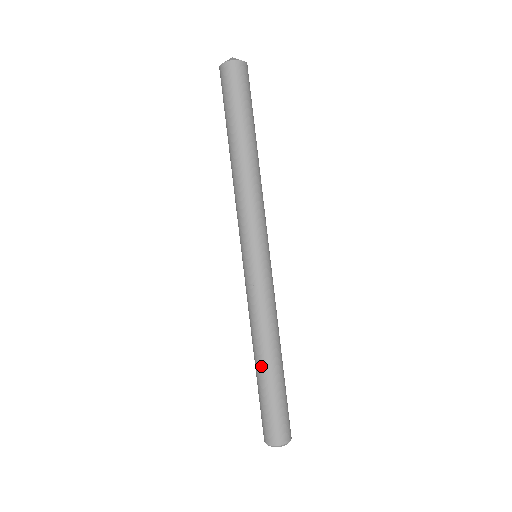
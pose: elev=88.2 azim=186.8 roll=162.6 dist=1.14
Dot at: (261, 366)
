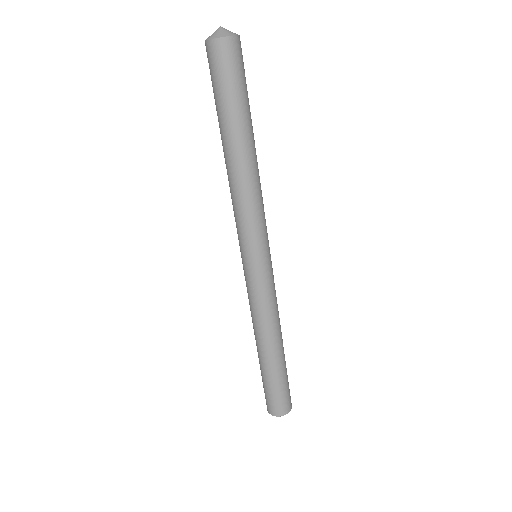
Dot at: (274, 356)
